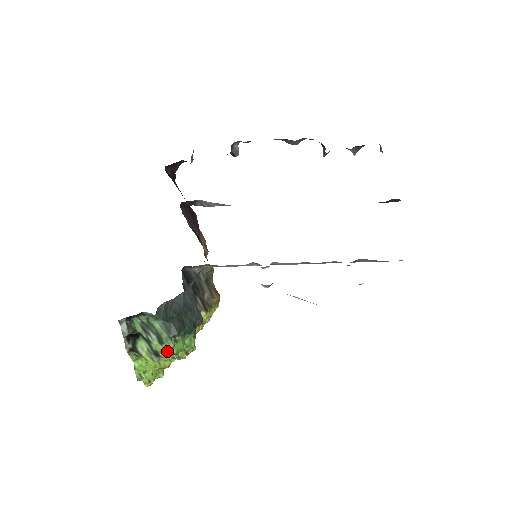
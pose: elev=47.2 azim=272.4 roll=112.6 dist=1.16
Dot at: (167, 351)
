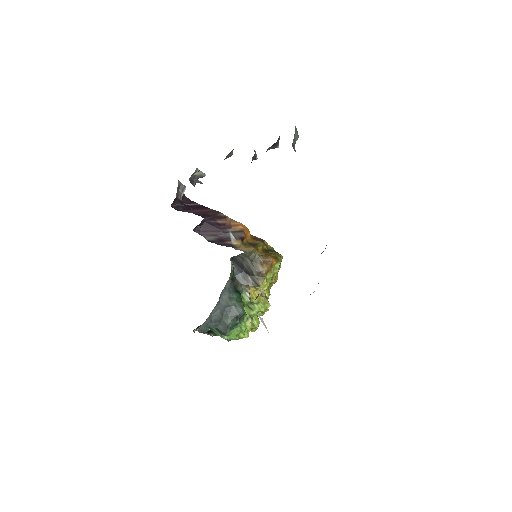
Dot at: (229, 339)
